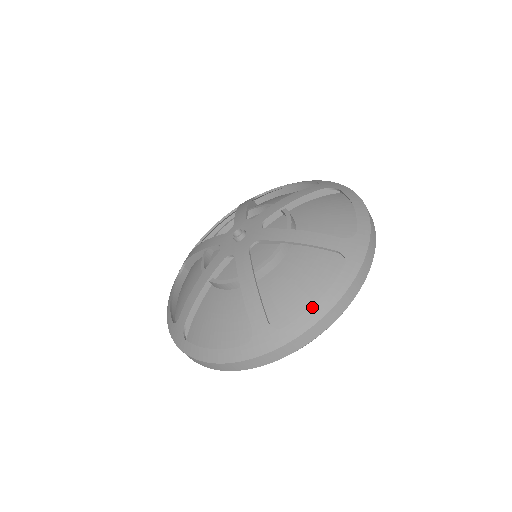
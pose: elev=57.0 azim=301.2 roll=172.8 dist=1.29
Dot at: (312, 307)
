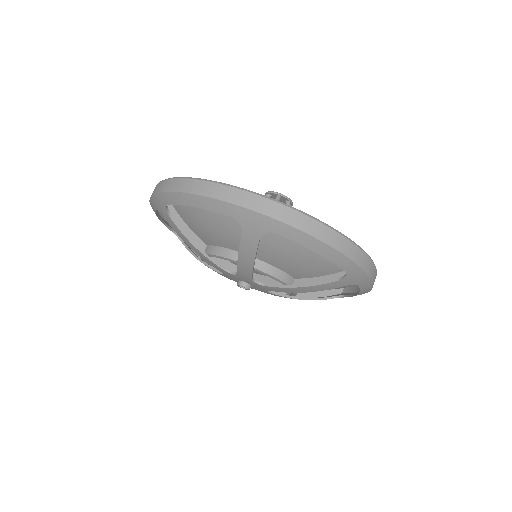
Dot at: occluded
